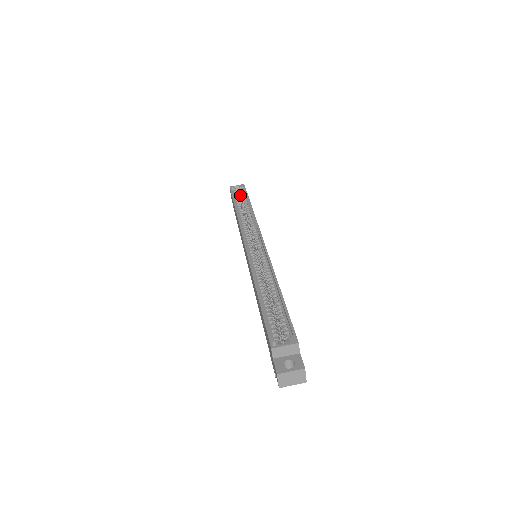
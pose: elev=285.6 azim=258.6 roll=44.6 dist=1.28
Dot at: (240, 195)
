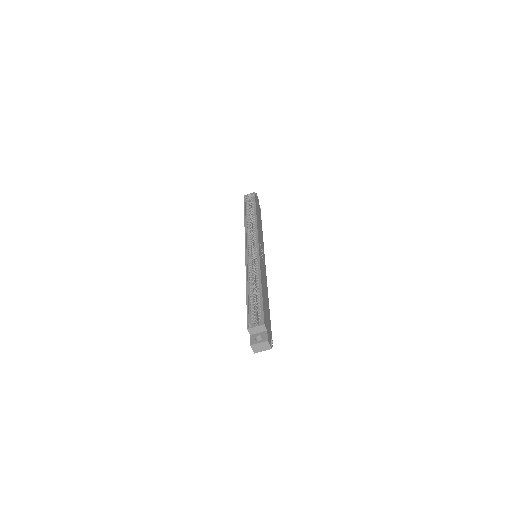
Dot at: (251, 202)
